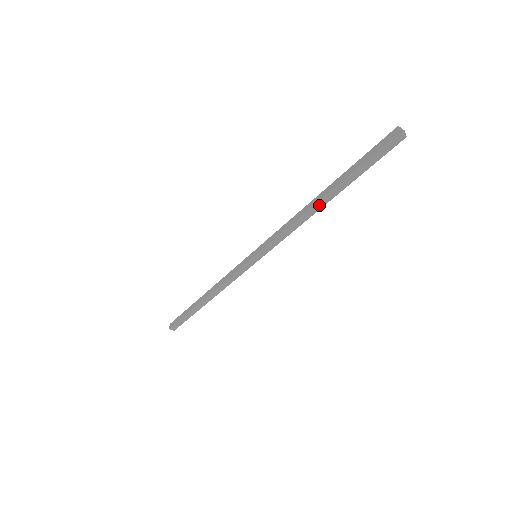
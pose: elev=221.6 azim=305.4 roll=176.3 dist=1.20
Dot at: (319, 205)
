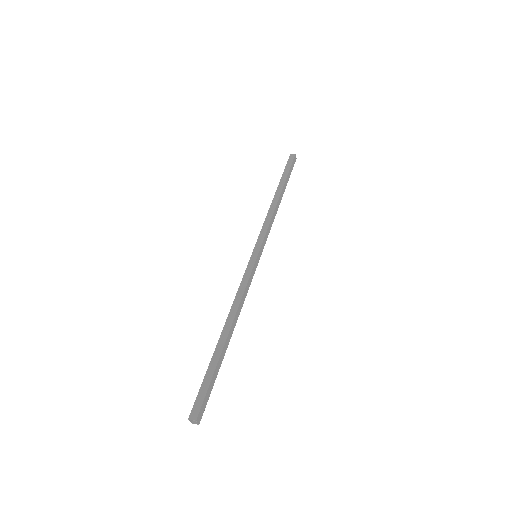
Dot at: occluded
